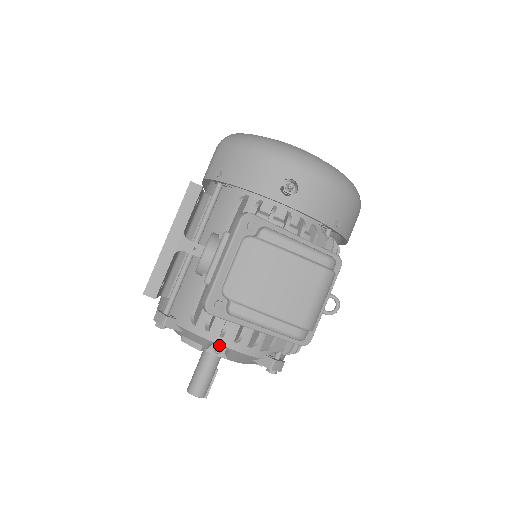
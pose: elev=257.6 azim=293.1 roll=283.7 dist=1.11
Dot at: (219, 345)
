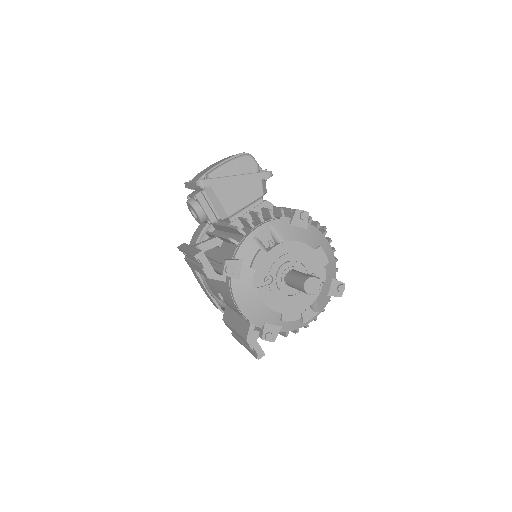
Dot at: (258, 229)
